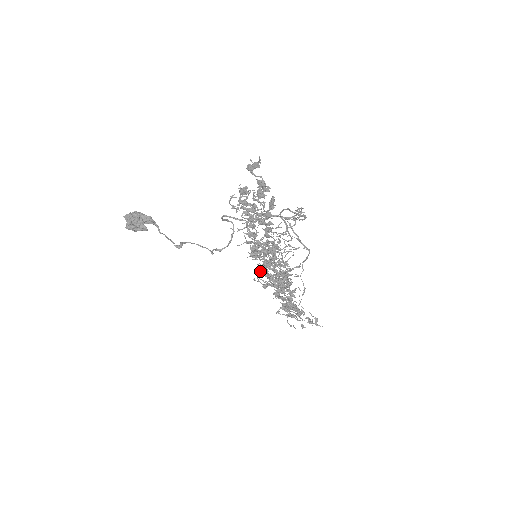
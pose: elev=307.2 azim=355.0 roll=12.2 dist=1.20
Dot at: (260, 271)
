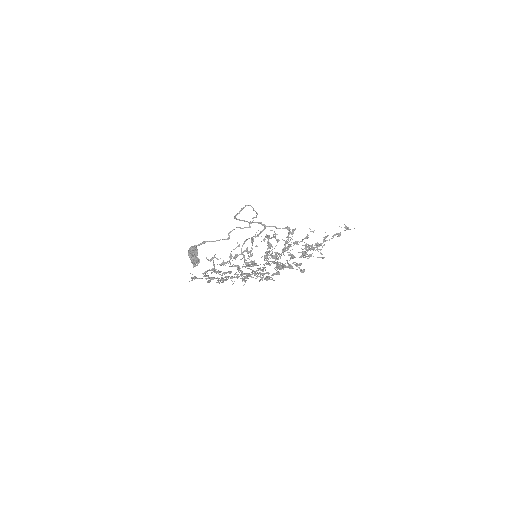
Dot at: occluded
